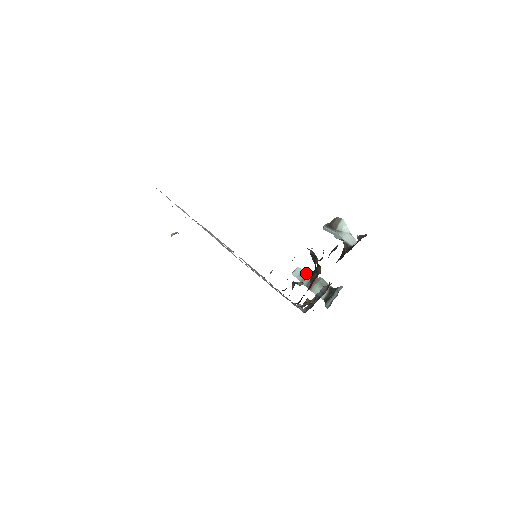
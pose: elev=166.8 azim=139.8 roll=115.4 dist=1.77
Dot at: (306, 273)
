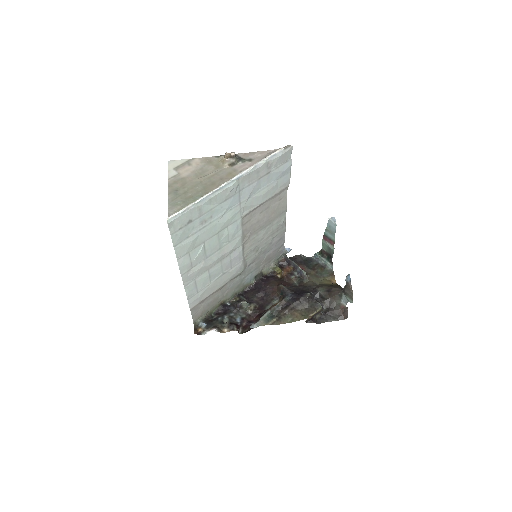
Dot at: (334, 234)
